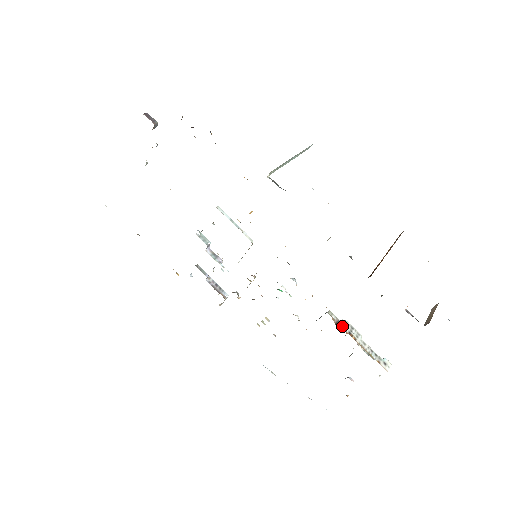
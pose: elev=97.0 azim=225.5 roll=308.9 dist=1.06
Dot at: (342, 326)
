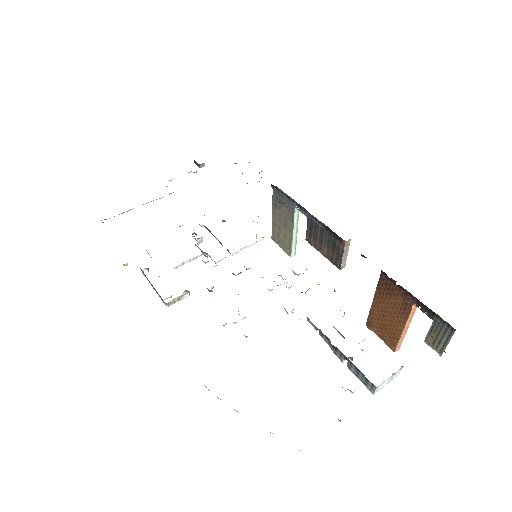
Dot at: occluded
